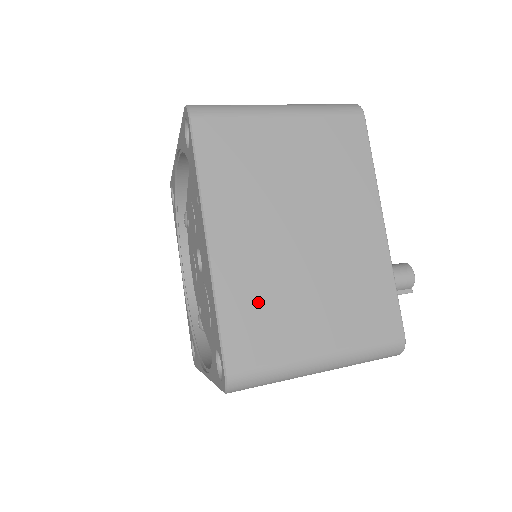
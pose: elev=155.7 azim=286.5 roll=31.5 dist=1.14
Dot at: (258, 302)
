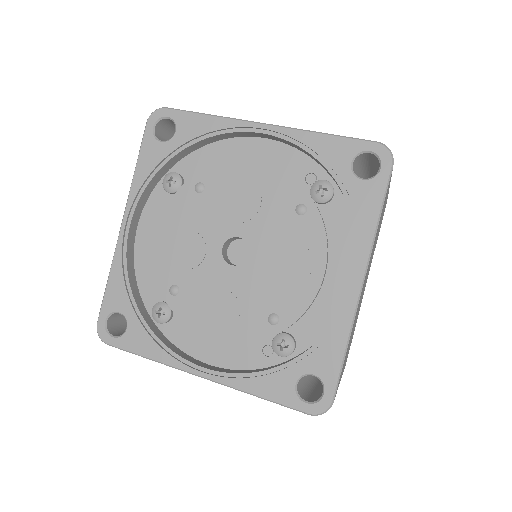
Dot at: occluded
